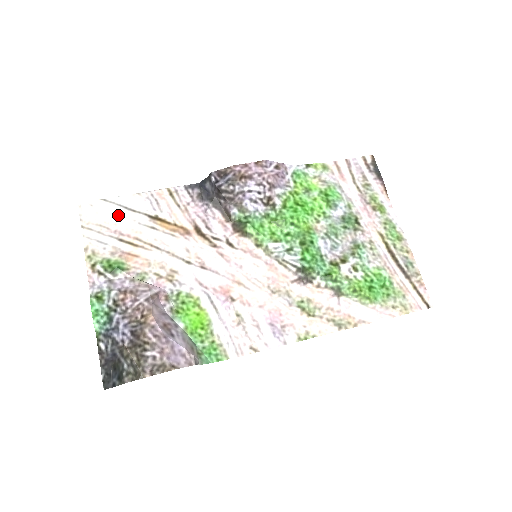
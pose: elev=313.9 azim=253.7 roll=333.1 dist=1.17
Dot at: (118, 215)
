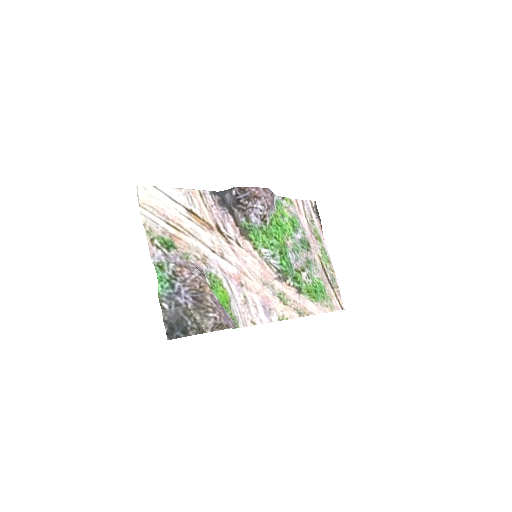
Dot at: (165, 202)
